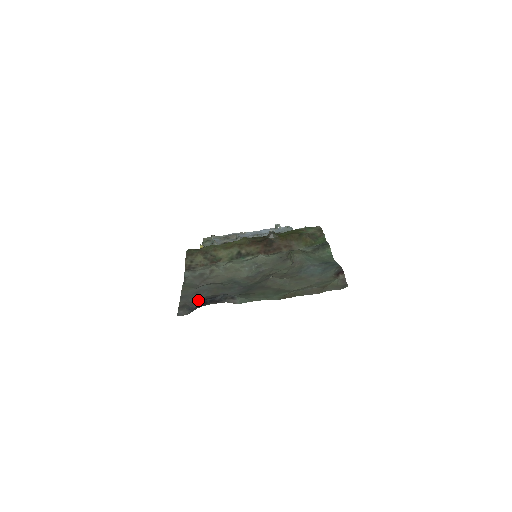
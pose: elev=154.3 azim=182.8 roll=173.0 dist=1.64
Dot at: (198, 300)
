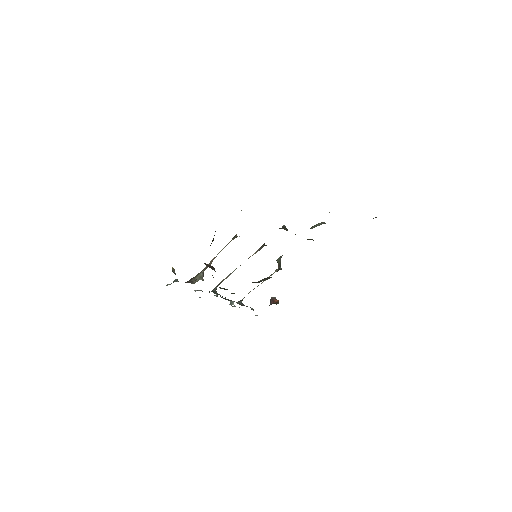
Dot at: occluded
